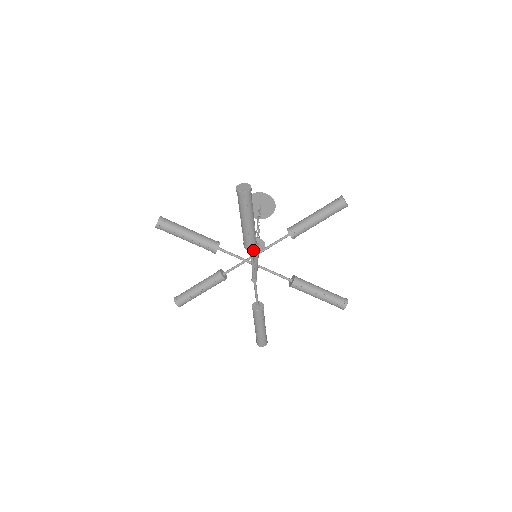
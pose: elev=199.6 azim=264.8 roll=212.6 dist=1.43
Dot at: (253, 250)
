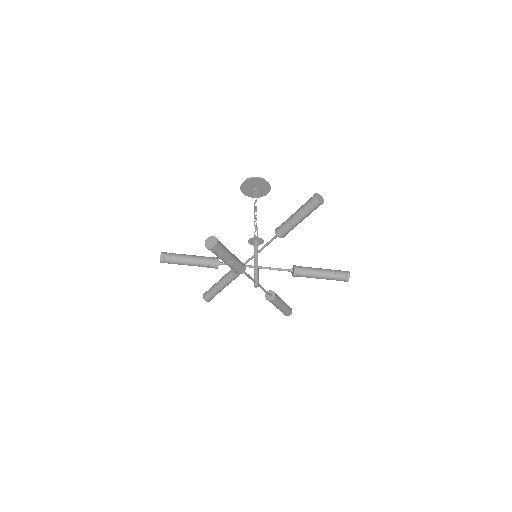
Dot at: occluded
